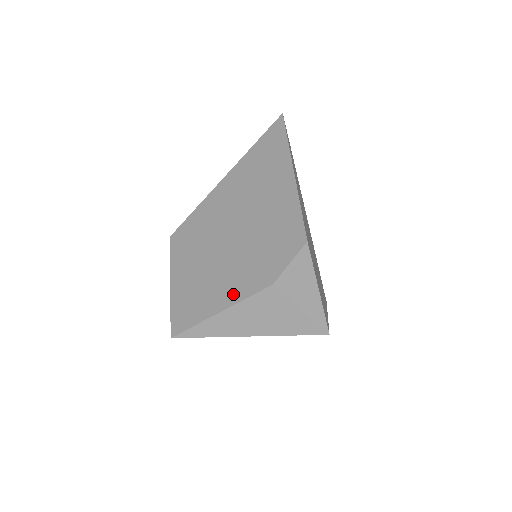
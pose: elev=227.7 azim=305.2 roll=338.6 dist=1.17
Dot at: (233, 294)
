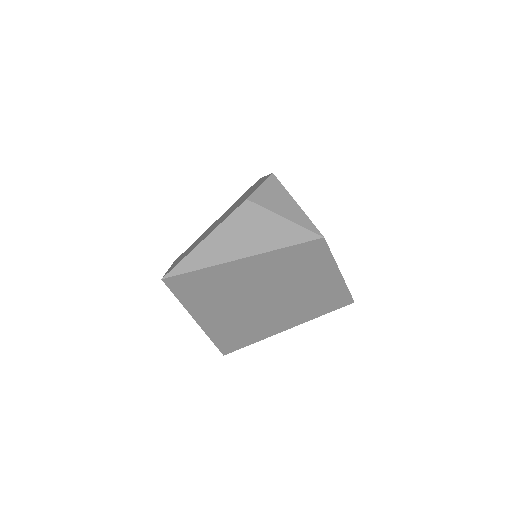
Dot at: occluded
